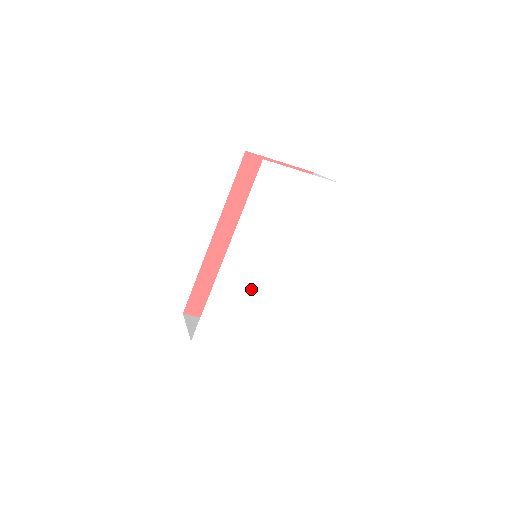
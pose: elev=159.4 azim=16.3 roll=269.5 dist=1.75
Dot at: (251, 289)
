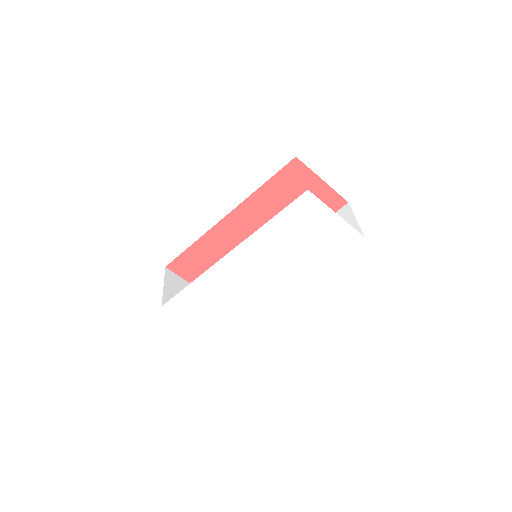
Dot at: (237, 288)
